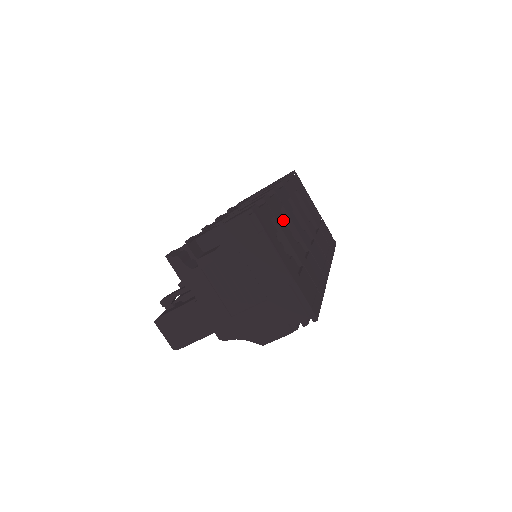
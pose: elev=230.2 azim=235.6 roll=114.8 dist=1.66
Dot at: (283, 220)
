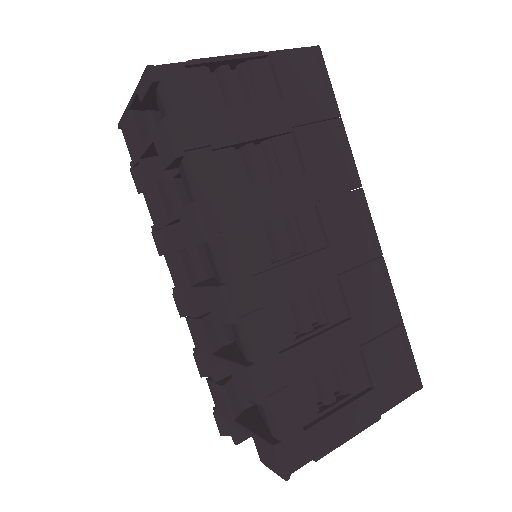
Dot at: (293, 348)
